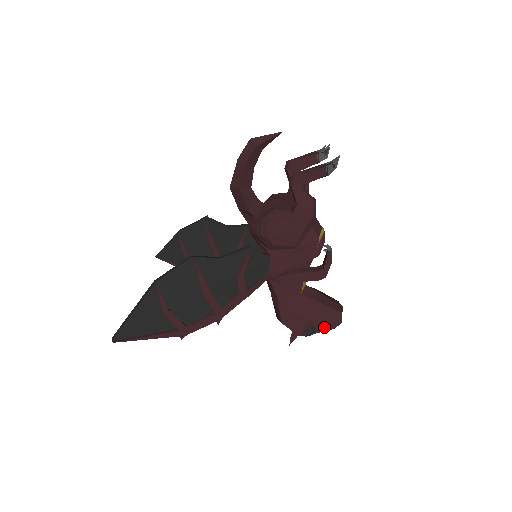
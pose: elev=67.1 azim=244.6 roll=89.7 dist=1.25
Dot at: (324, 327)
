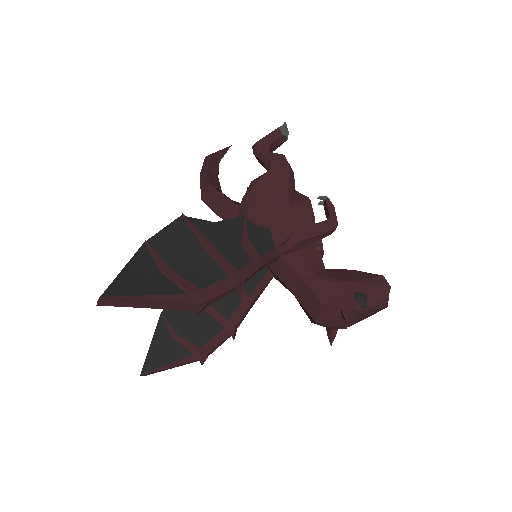
Dot at: (374, 295)
